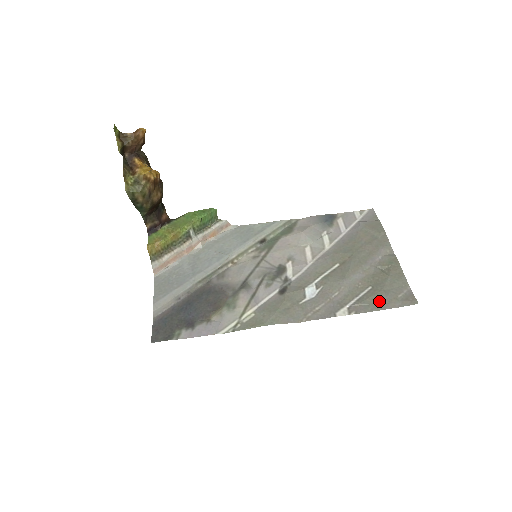
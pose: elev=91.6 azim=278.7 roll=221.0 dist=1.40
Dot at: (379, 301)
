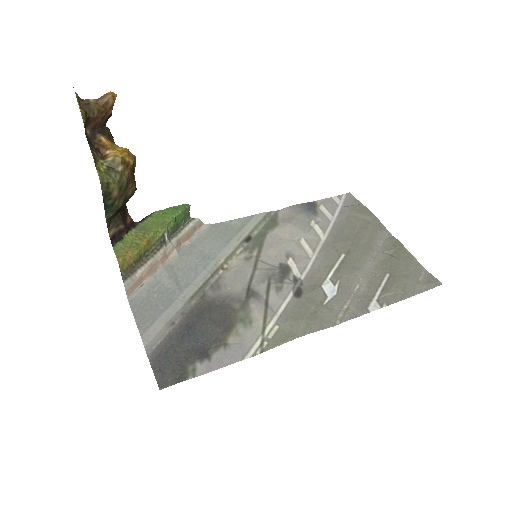
Dot at: (404, 288)
